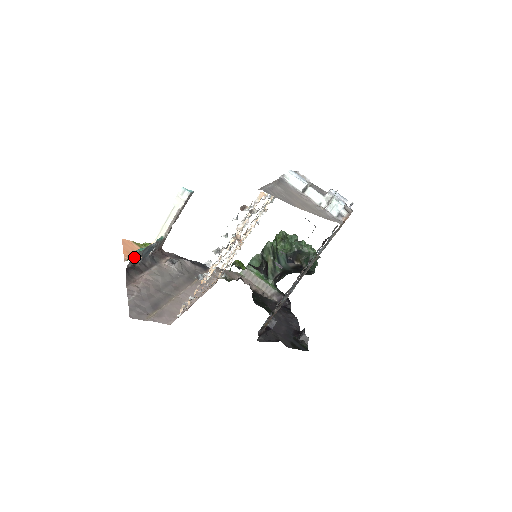
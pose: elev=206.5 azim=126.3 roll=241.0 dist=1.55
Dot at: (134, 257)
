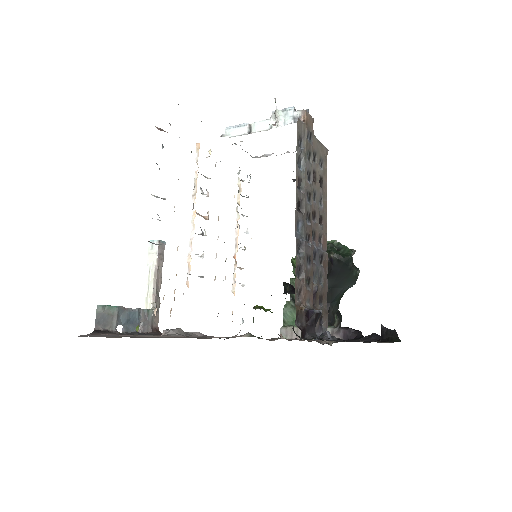
Dot at: (102, 315)
